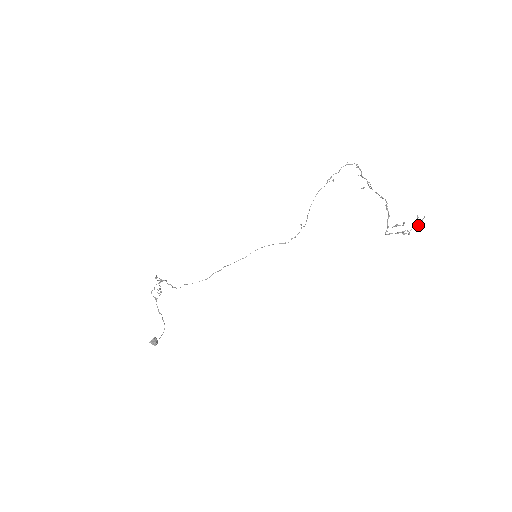
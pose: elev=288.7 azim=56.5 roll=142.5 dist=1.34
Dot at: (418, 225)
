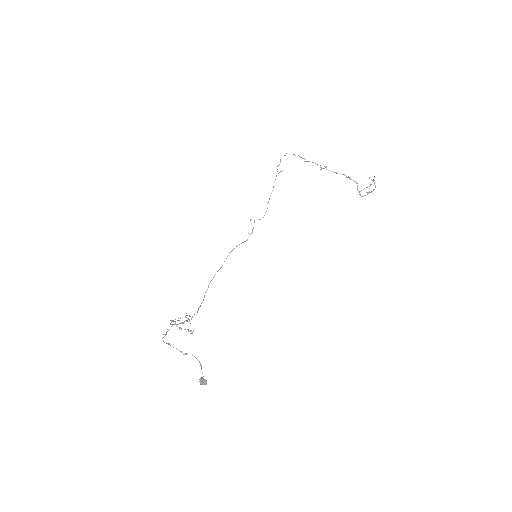
Dot at: occluded
